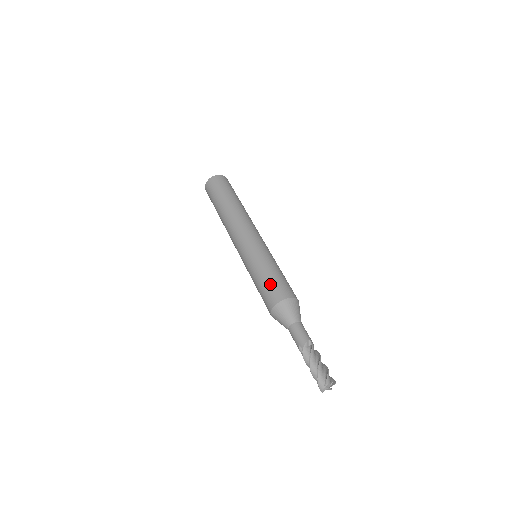
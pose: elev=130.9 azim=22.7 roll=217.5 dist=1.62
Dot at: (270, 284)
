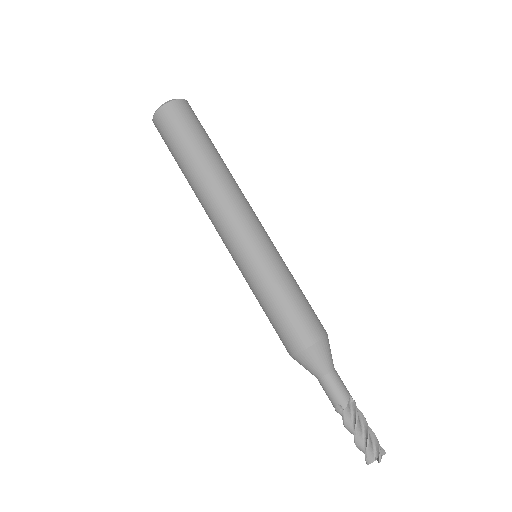
Dot at: (296, 315)
